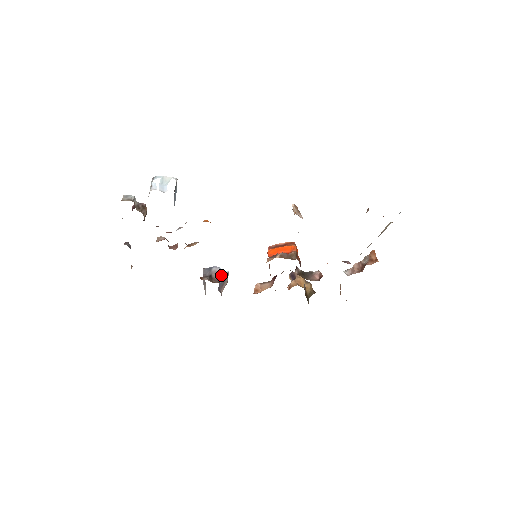
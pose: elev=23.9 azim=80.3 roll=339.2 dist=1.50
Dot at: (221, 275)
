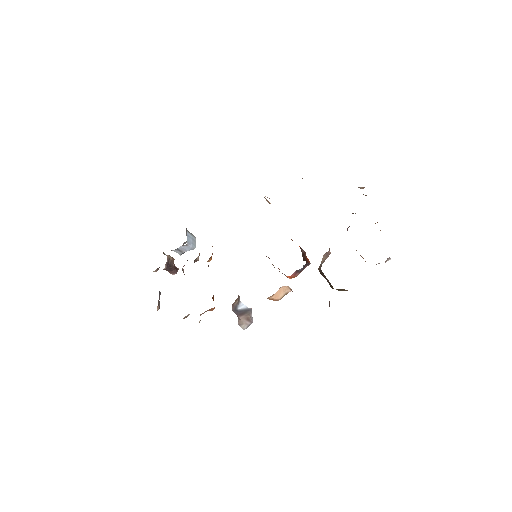
Dot at: occluded
